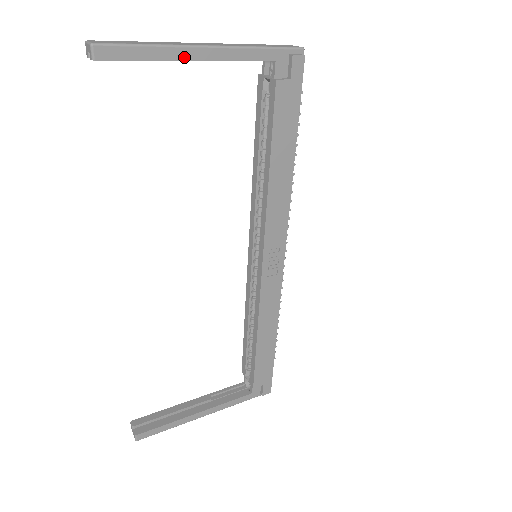
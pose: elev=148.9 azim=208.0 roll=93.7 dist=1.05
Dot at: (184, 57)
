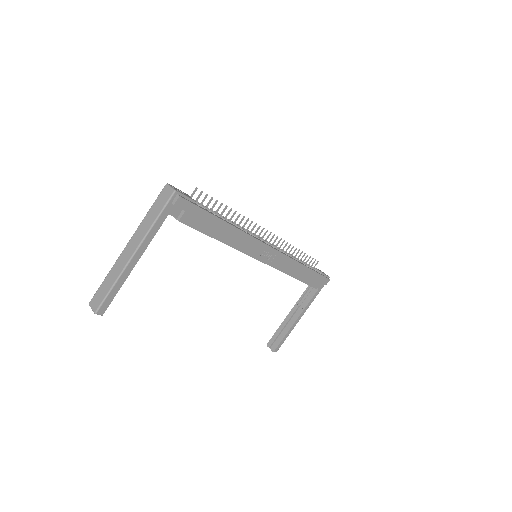
Dot at: (130, 270)
